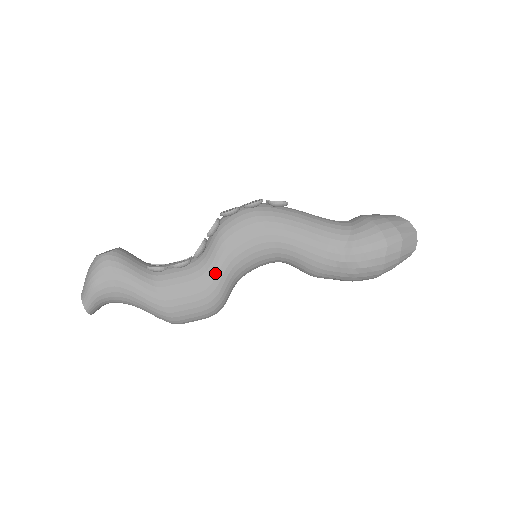
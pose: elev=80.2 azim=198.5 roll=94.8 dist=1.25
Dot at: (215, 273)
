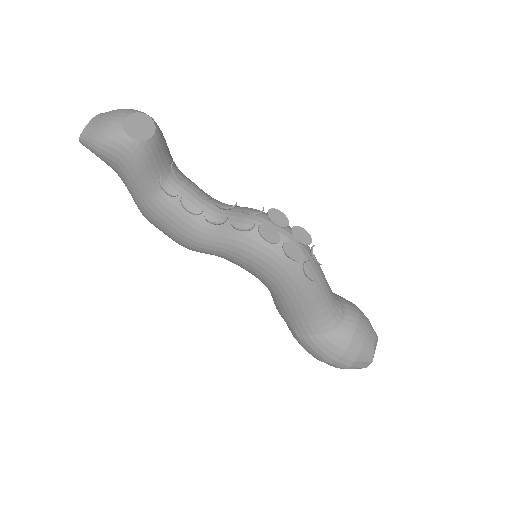
Dot at: (205, 246)
